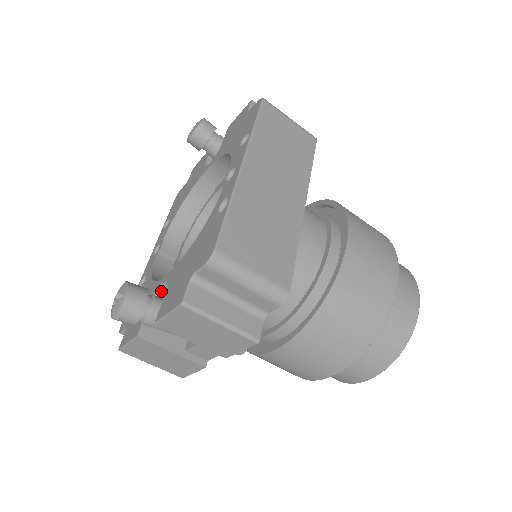
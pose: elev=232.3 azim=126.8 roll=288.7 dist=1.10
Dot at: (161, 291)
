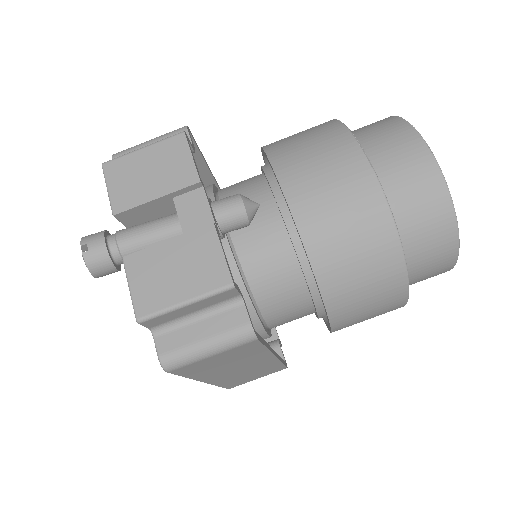
Dot at: occluded
